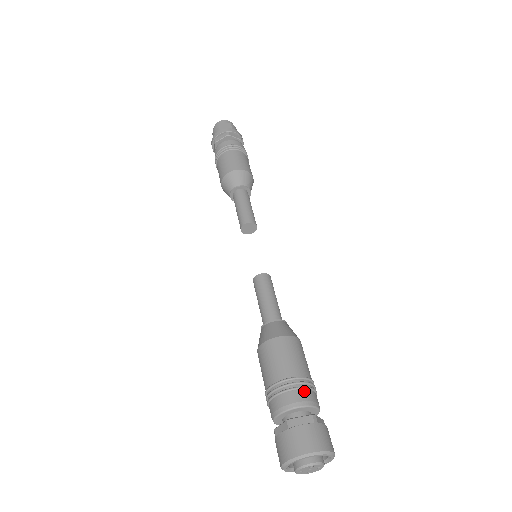
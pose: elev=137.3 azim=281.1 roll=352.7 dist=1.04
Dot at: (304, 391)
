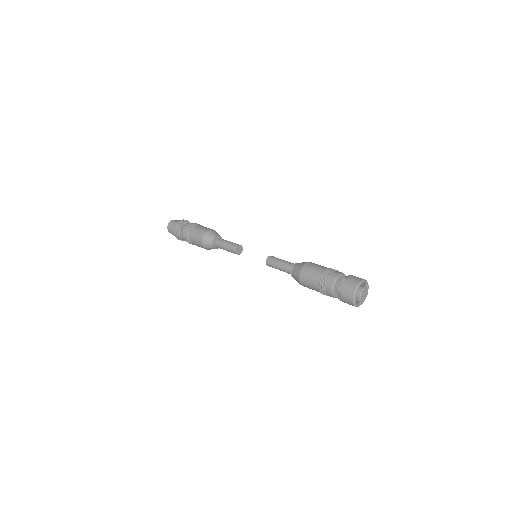
Dot at: (338, 271)
